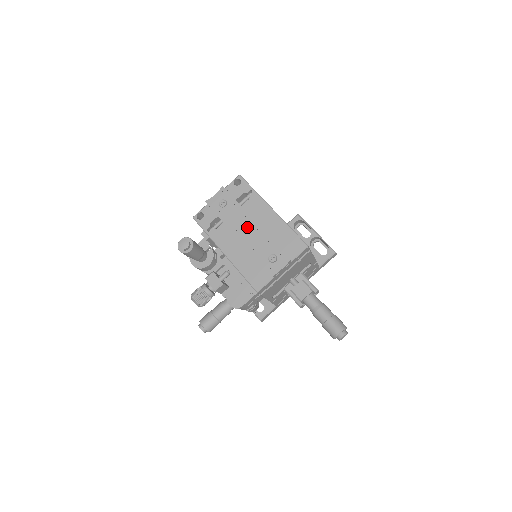
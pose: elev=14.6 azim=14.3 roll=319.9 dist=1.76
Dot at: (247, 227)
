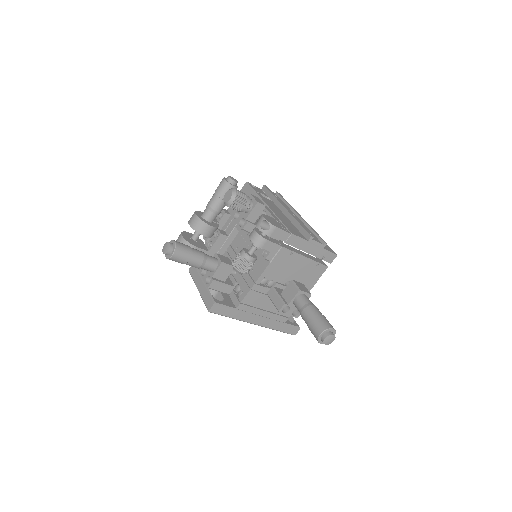
Dot at: occluded
